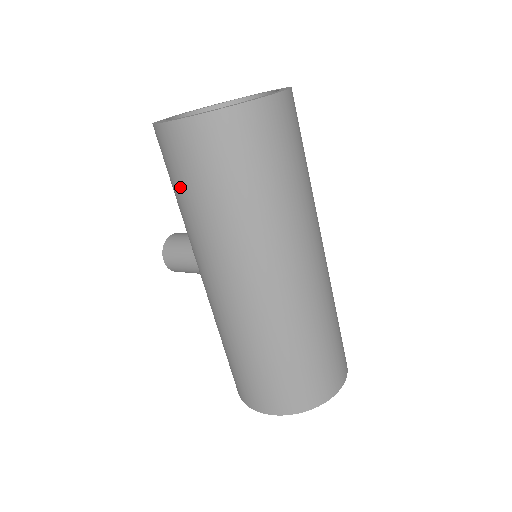
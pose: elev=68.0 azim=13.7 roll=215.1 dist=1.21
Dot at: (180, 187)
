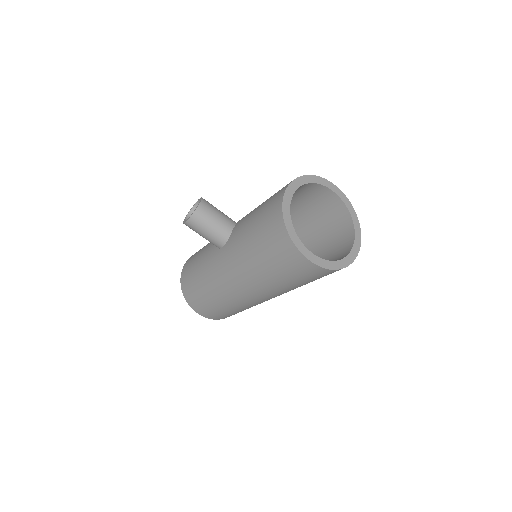
Dot at: (273, 265)
